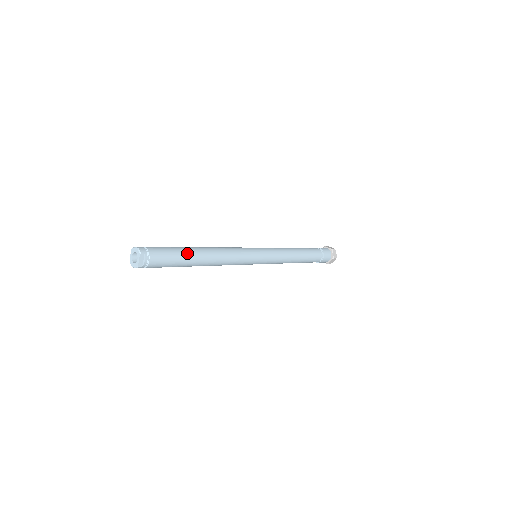
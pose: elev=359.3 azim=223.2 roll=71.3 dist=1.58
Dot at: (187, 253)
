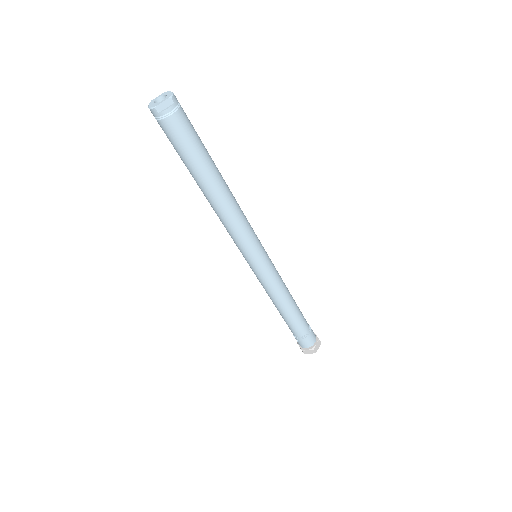
Dot at: (208, 160)
